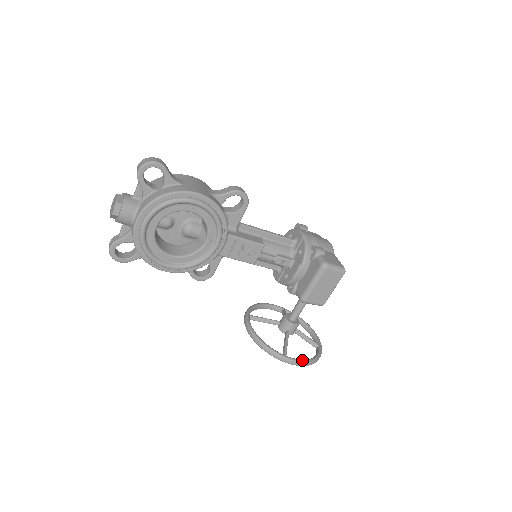
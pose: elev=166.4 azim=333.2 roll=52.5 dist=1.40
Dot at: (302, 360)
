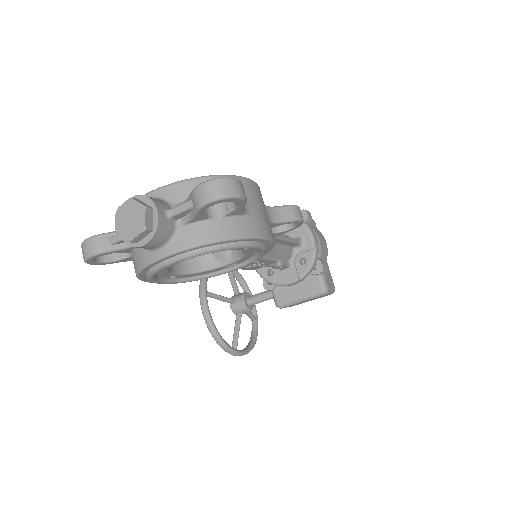
Dot at: (248, 351)
